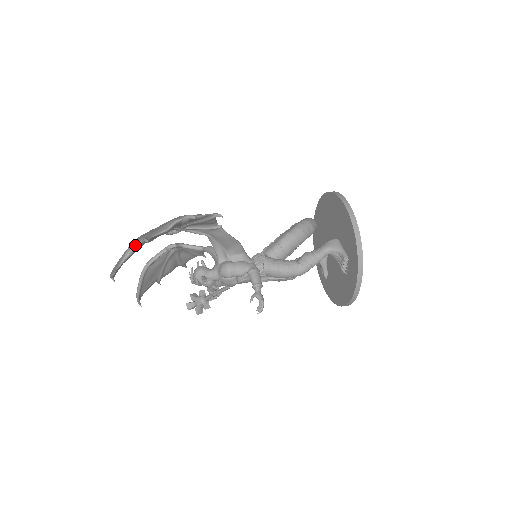
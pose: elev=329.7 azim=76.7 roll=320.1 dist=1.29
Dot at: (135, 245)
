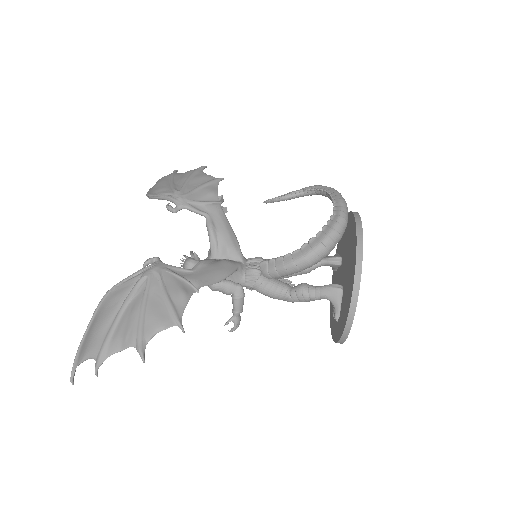
Dot at: (91, 357)
